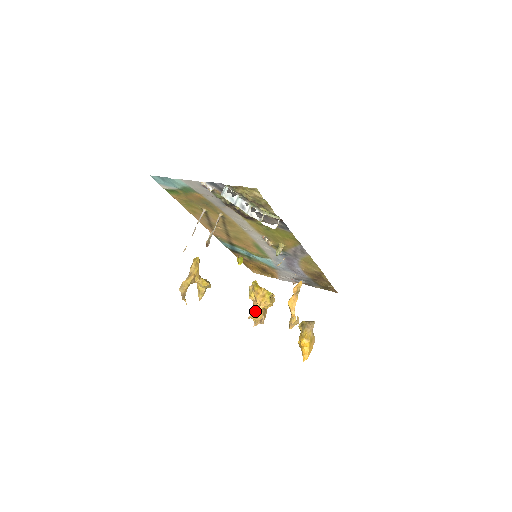
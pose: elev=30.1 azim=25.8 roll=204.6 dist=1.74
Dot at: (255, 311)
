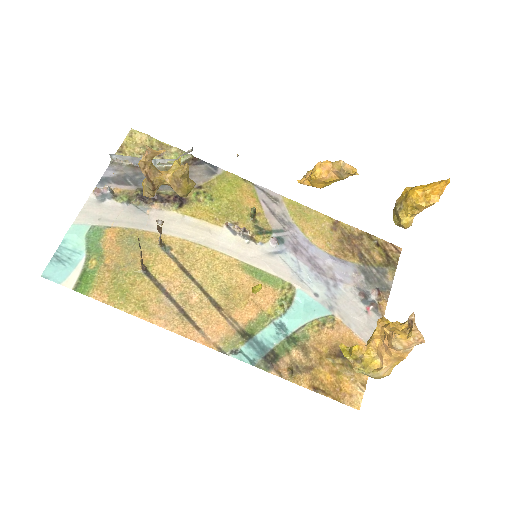
Dot at: (386, 331)
